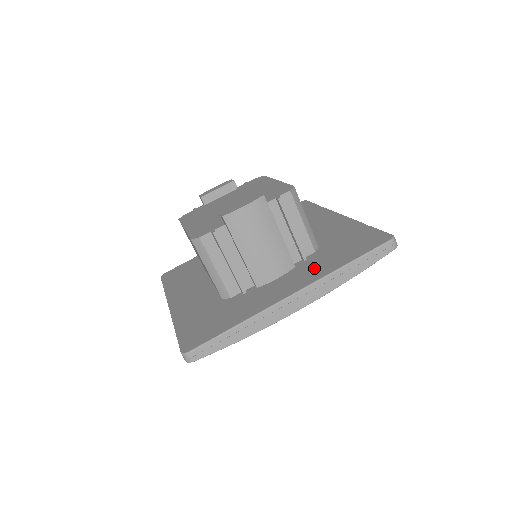
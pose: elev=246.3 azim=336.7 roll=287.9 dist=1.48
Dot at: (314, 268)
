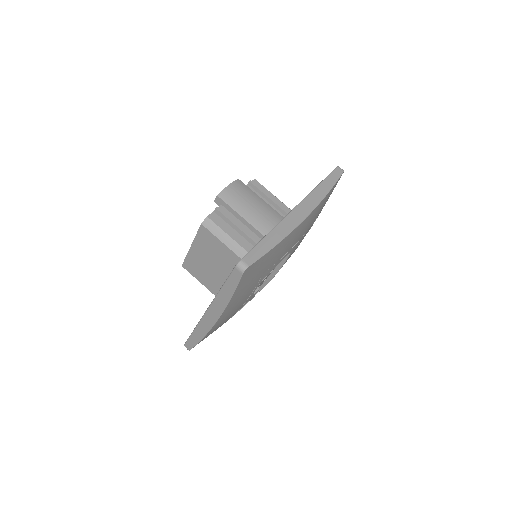
Dot at: occluded
